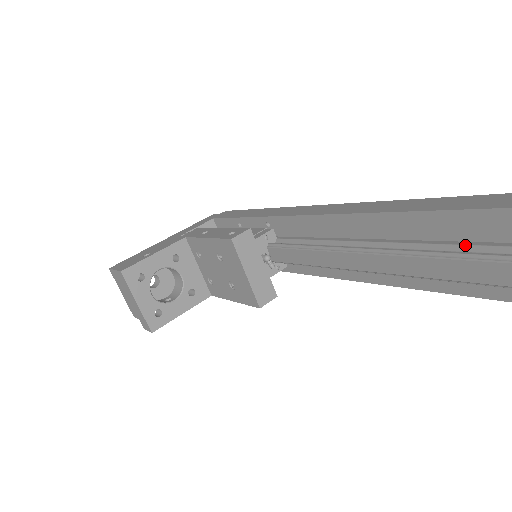
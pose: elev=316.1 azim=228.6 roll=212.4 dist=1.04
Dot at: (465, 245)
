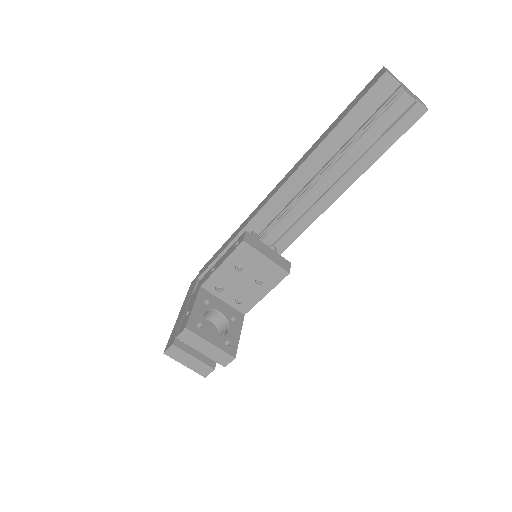
Dot at: (367, 122)
